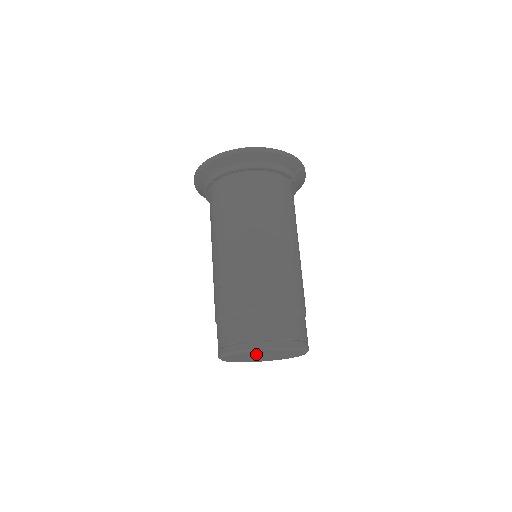
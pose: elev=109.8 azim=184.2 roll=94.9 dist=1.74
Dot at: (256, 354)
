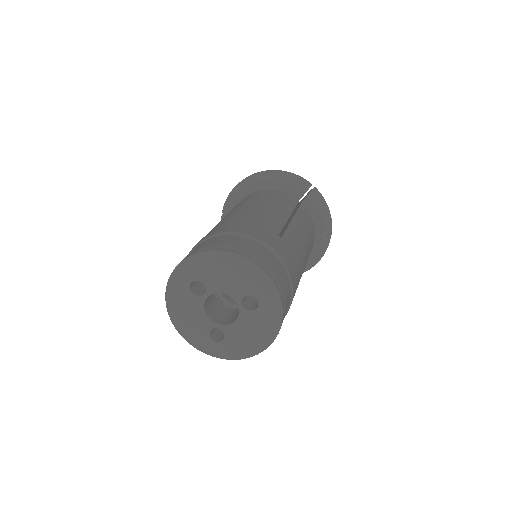
Dot at: (204, 293)
